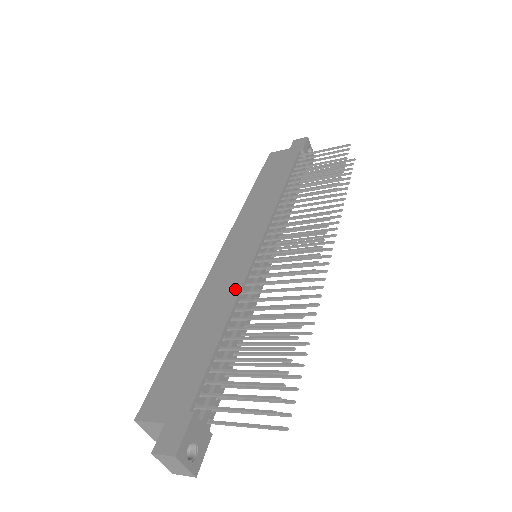
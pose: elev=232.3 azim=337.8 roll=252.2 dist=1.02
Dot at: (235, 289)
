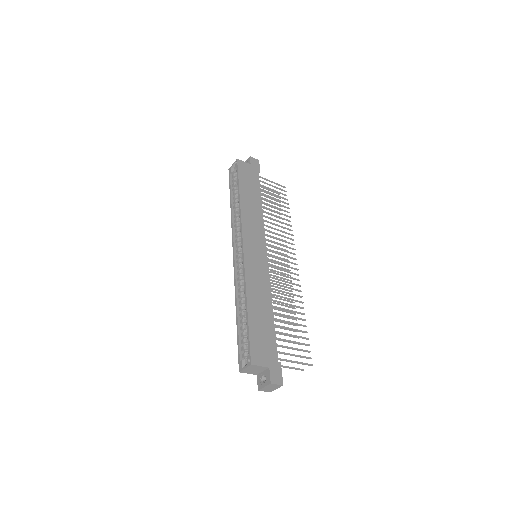
Dot at: (268, 285)
